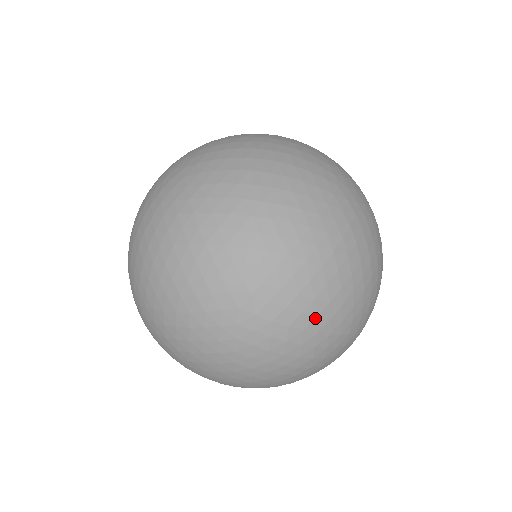
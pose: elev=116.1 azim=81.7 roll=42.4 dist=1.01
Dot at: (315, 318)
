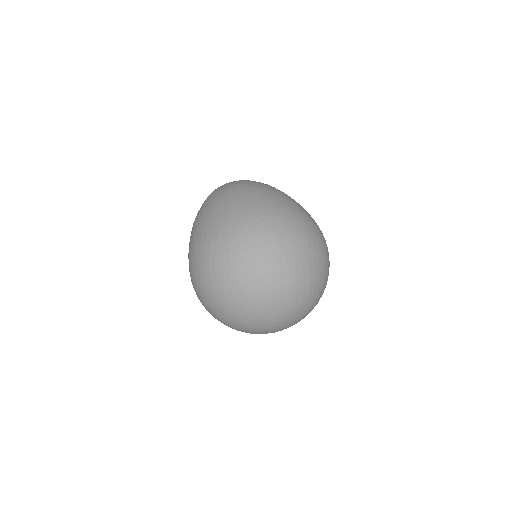
Dot at: (311, 304)
